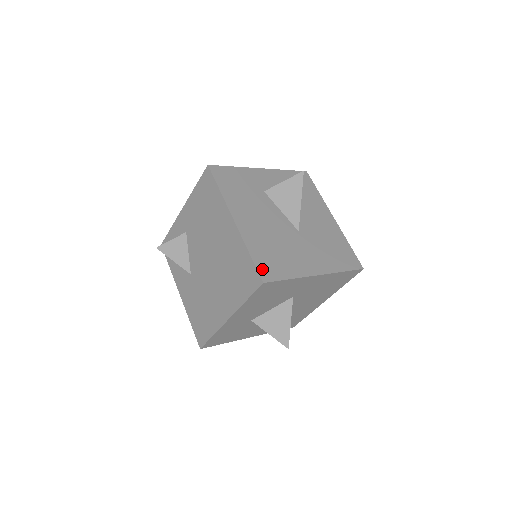
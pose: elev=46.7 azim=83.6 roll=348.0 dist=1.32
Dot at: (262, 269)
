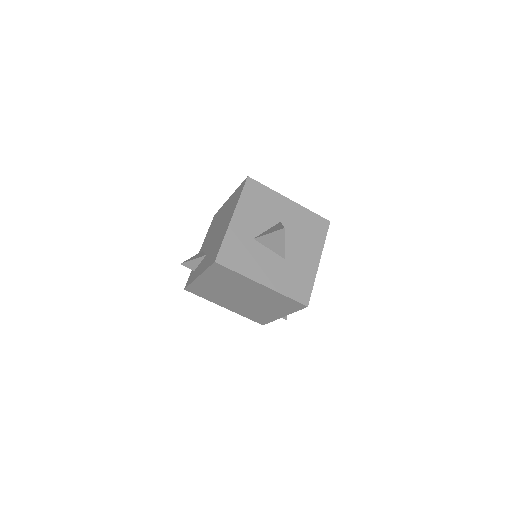
Dot at: occluded
